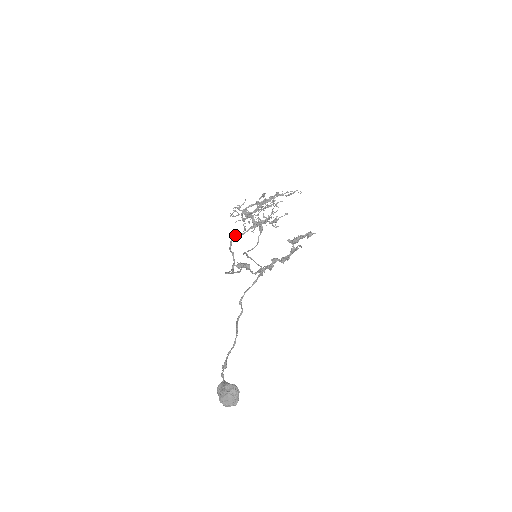
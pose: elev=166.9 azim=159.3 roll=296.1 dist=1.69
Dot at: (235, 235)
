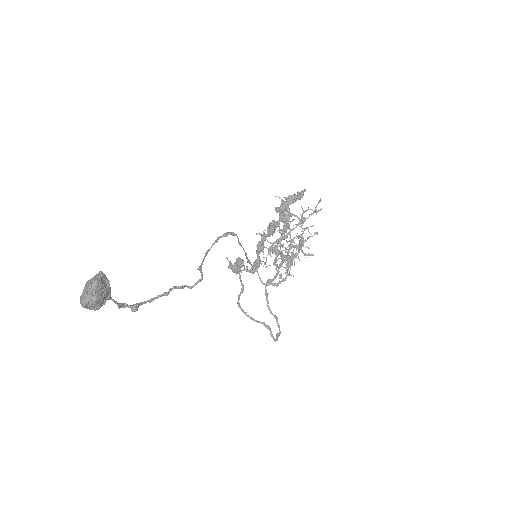
Dot at: (267, 282)
